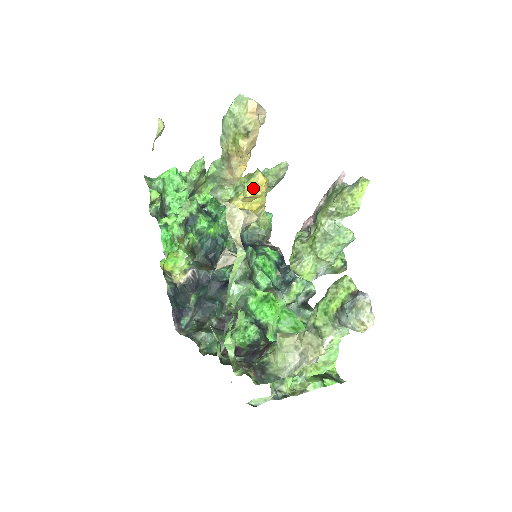
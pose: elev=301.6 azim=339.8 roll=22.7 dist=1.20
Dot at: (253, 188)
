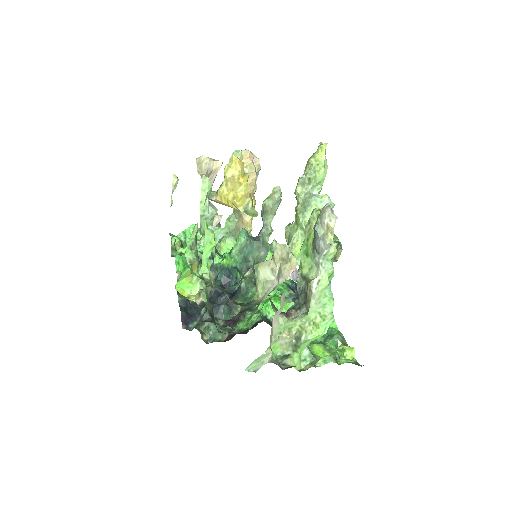
Dot at: (230, 168)
